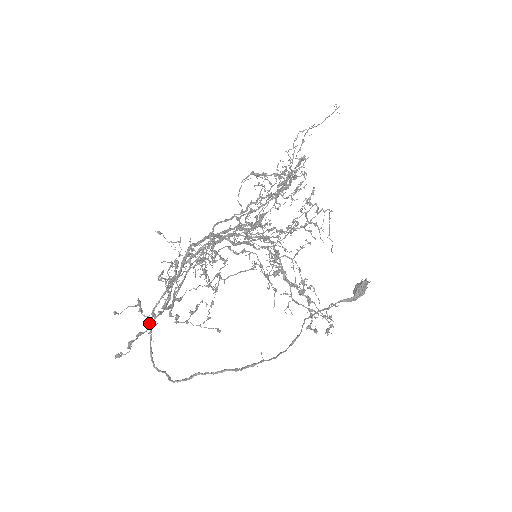
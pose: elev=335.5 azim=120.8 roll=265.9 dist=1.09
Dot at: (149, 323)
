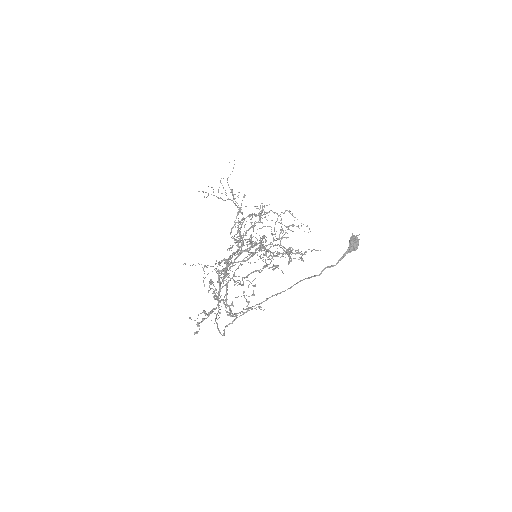
Dot at: (208, 314)
